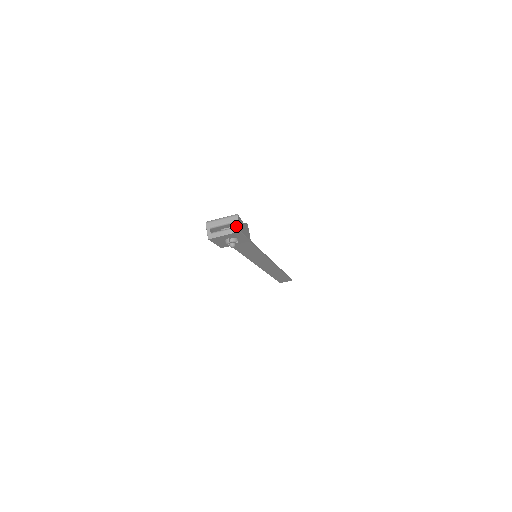
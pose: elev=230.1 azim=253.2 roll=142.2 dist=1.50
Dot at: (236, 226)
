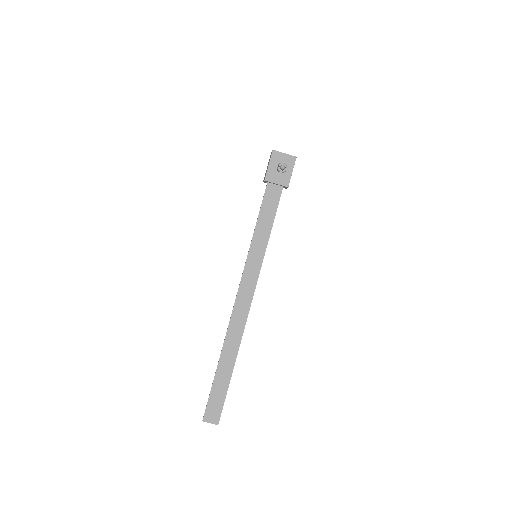
Dot at: (294, 157)
